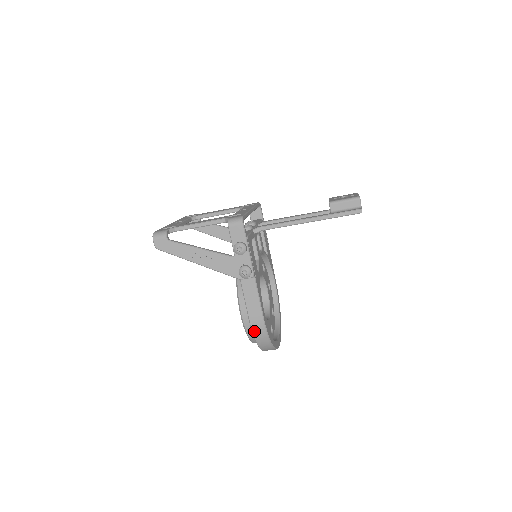
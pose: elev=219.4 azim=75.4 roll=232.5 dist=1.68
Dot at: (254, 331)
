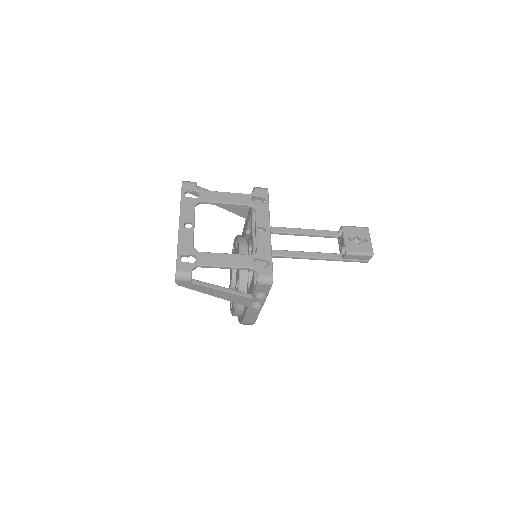
Dot at: (243, 324)
